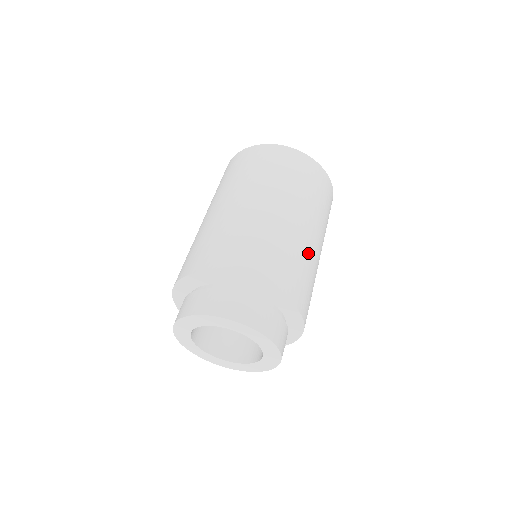
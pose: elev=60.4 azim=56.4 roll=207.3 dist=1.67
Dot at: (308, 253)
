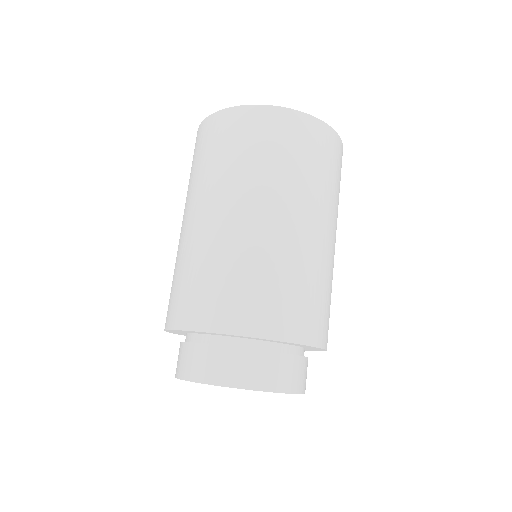
Dot at: occluded
